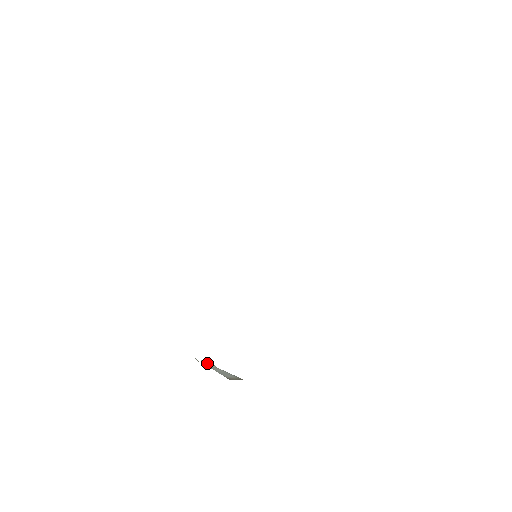
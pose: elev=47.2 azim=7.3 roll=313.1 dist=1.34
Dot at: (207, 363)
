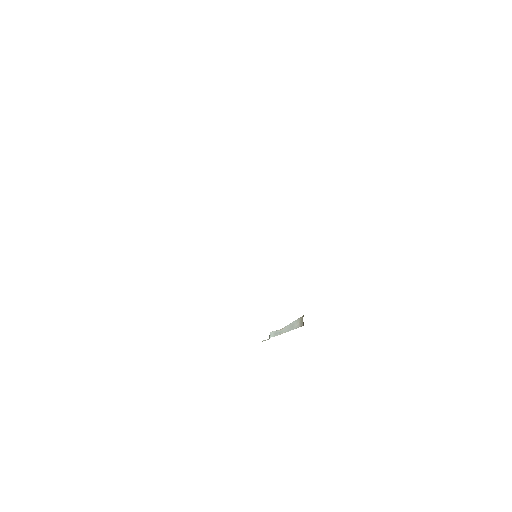
Dot at: (275, 334)
